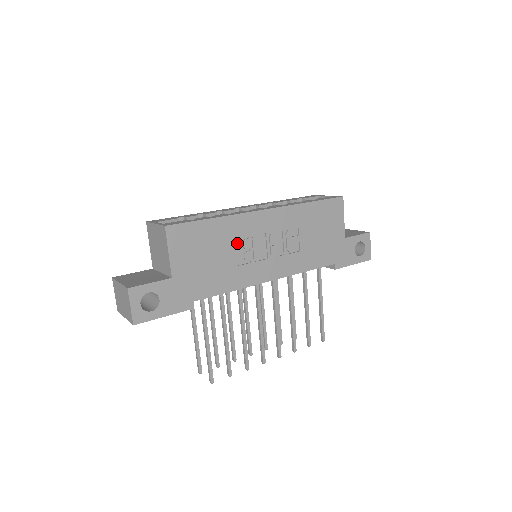
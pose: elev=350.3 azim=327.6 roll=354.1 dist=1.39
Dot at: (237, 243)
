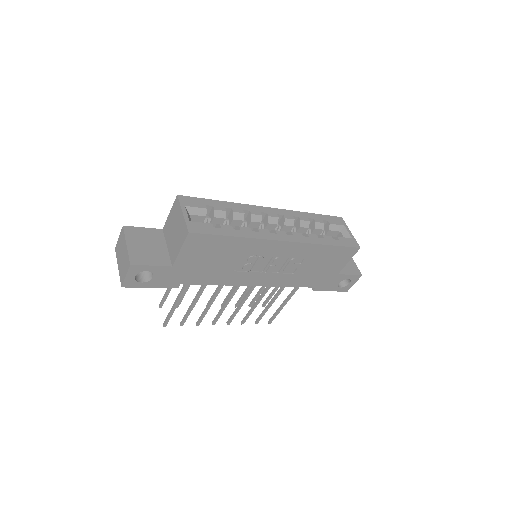
Dot at: (244, 256)
